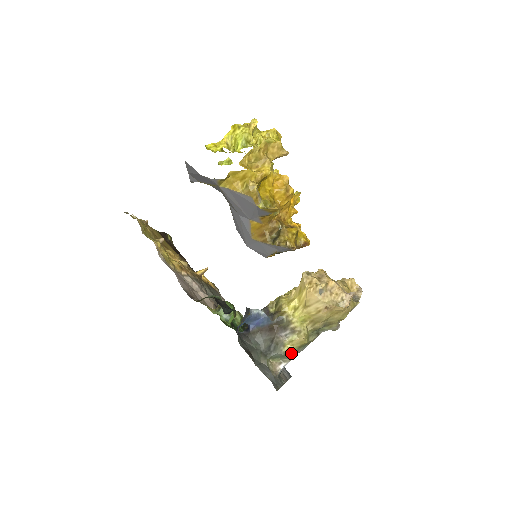
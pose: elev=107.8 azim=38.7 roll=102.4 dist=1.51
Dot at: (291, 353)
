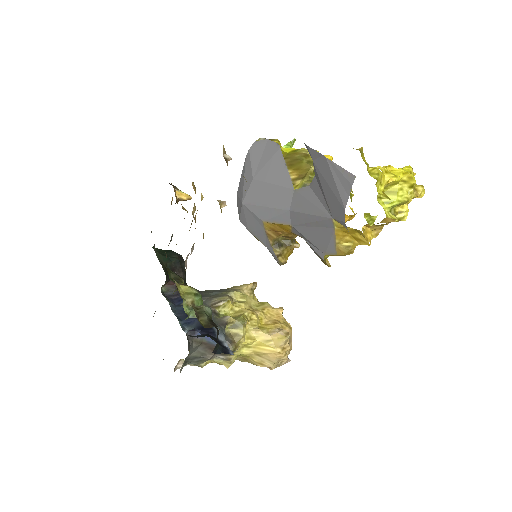
Dot at: (203, 365)
